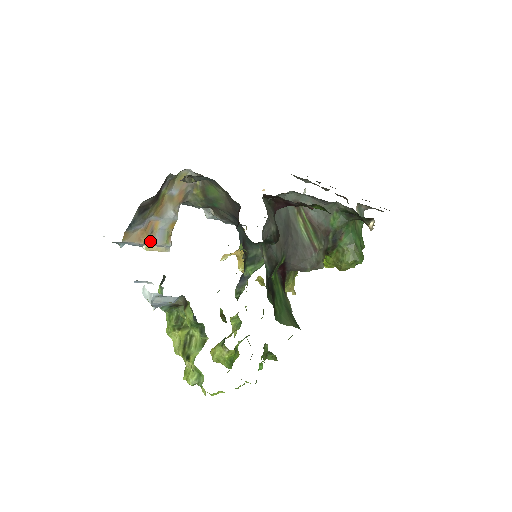
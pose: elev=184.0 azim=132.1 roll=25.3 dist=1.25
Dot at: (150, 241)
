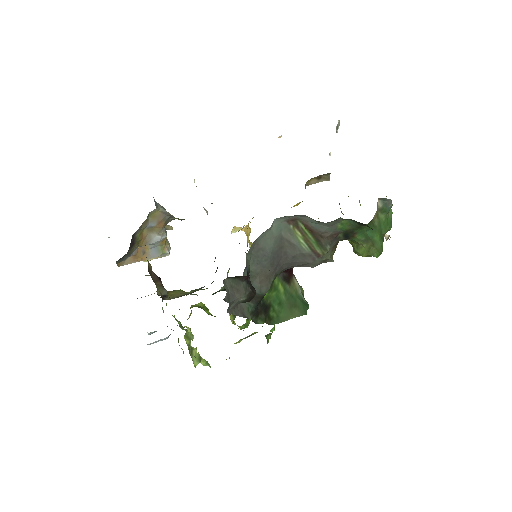
Dot at: (145, 259)
